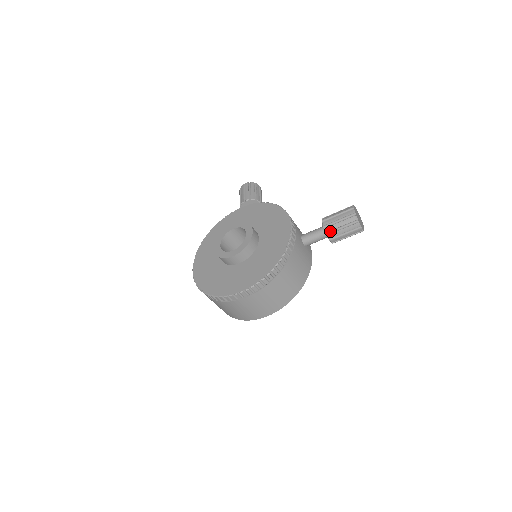
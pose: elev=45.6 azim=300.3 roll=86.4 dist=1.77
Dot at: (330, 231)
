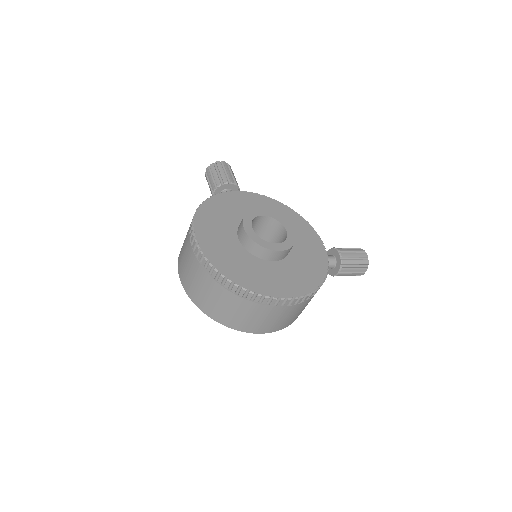
Dot at: (345, 264)
